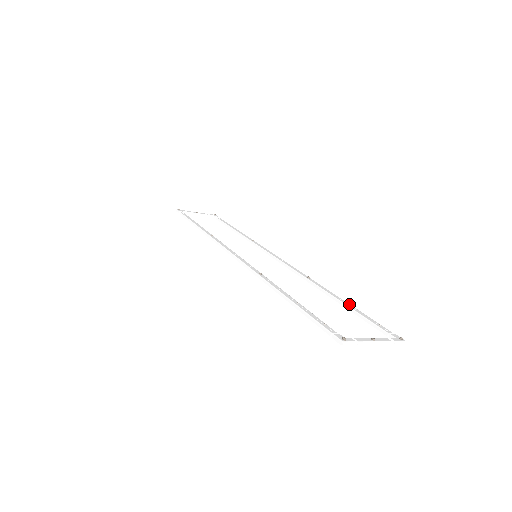
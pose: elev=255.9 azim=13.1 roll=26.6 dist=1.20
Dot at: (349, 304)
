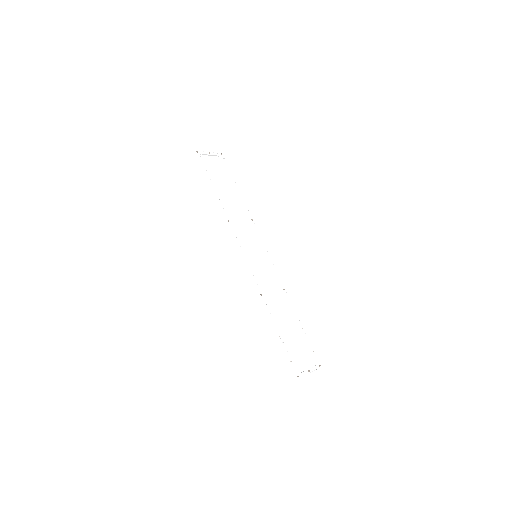
Dot at: (302, 328)
